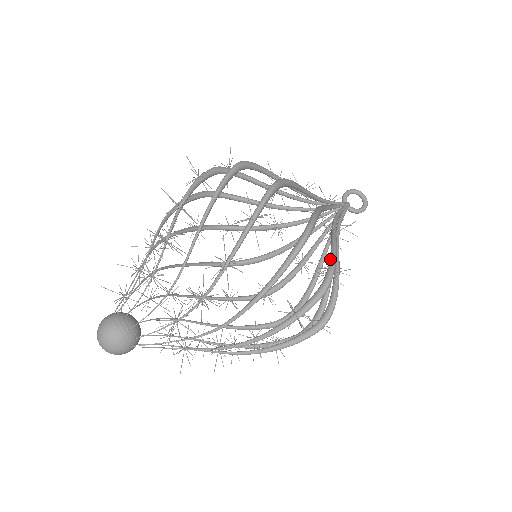
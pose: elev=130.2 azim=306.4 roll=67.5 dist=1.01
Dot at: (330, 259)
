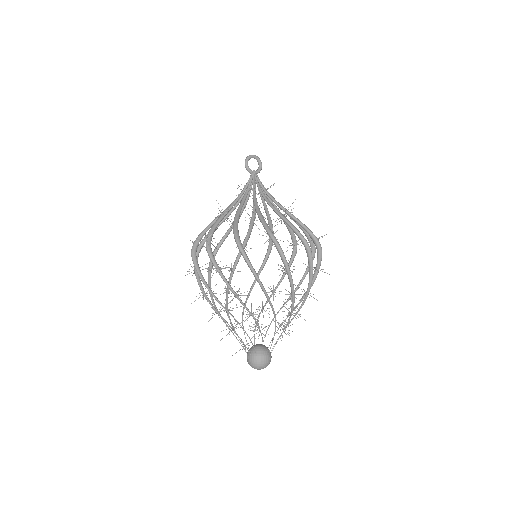
Dot at: (308, 233)
